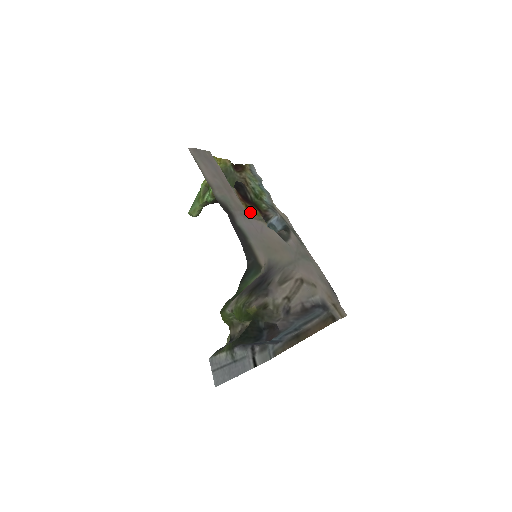
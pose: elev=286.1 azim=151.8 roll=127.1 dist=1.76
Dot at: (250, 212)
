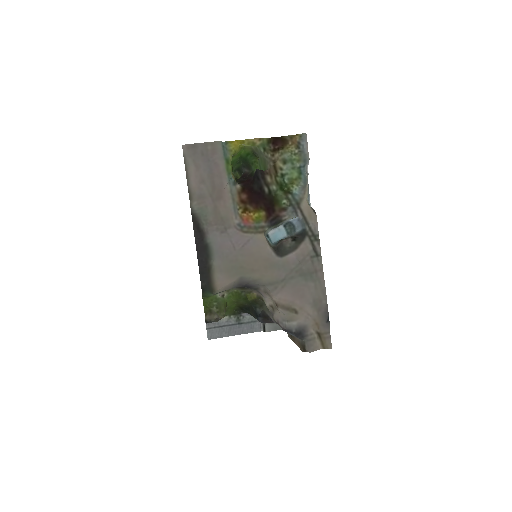
Dot at: (246, 218)
